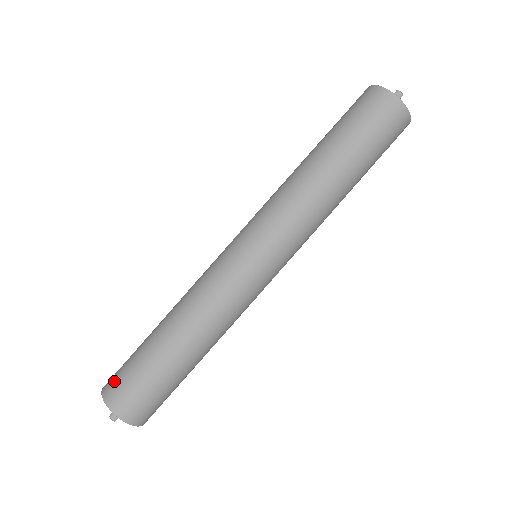
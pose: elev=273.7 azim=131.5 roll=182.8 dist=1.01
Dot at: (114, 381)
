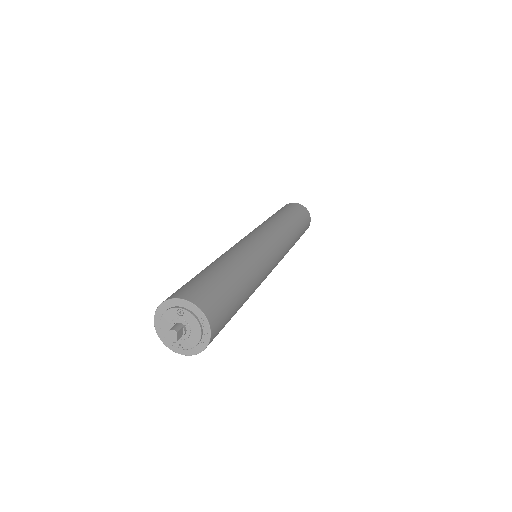
Dot at: occluded
